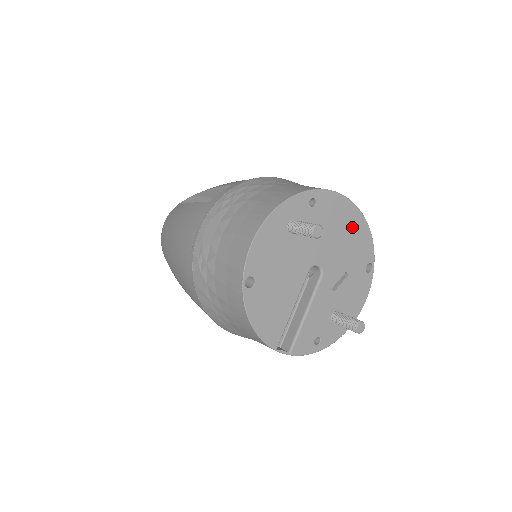
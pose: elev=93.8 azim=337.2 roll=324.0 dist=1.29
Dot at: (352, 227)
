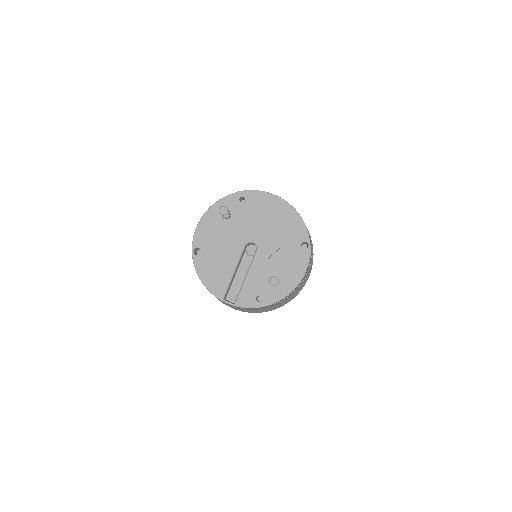
Dot at: (281, 215)
